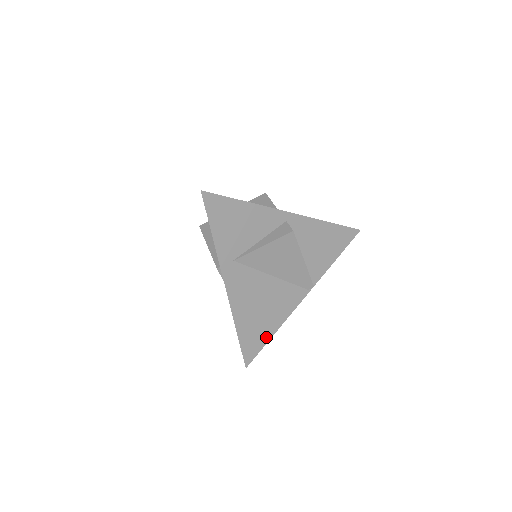
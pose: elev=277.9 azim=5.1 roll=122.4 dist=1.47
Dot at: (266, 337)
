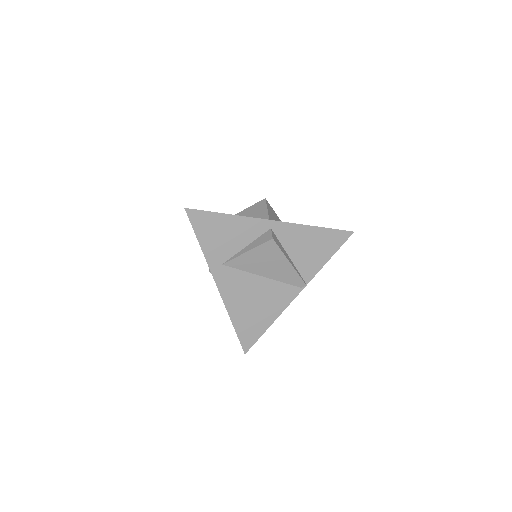
Dot at: (262, 329)
